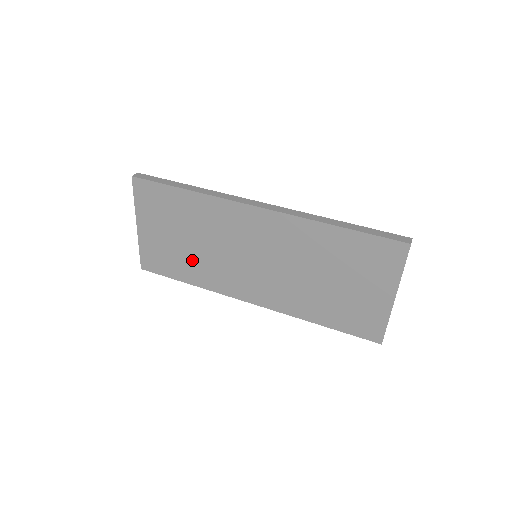
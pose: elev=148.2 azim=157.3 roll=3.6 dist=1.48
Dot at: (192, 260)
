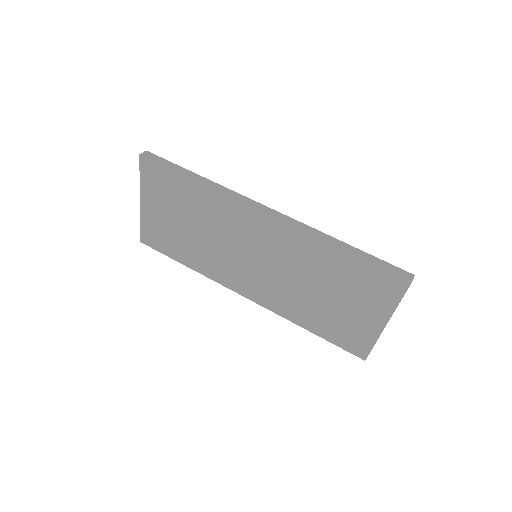
Dot at: (192, 246)
